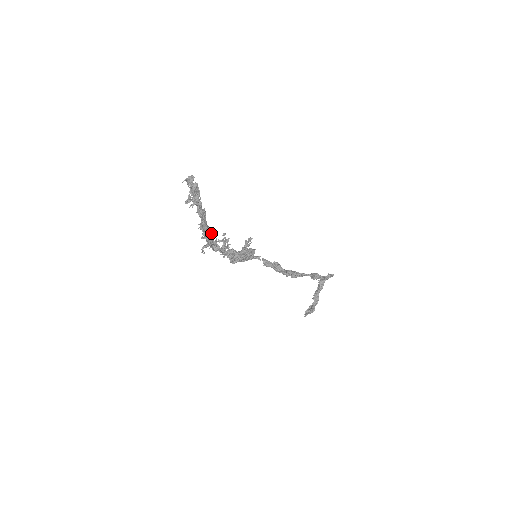
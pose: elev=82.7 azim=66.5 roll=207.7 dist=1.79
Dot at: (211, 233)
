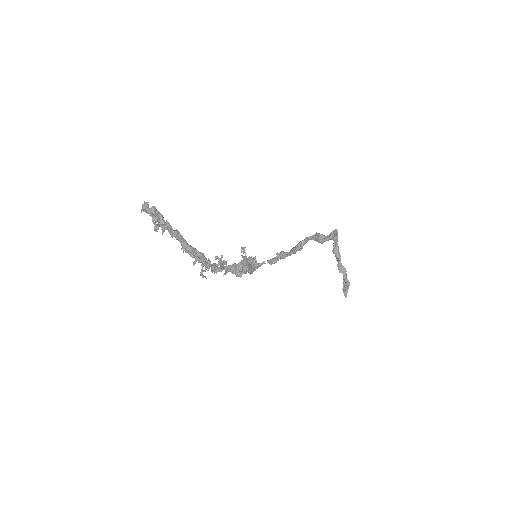
Dot at: (198, 252)
